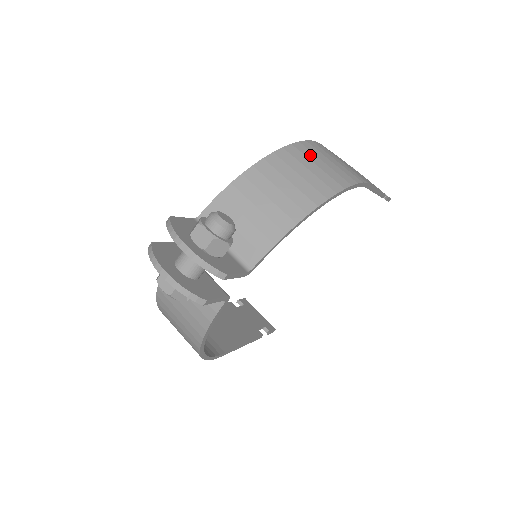
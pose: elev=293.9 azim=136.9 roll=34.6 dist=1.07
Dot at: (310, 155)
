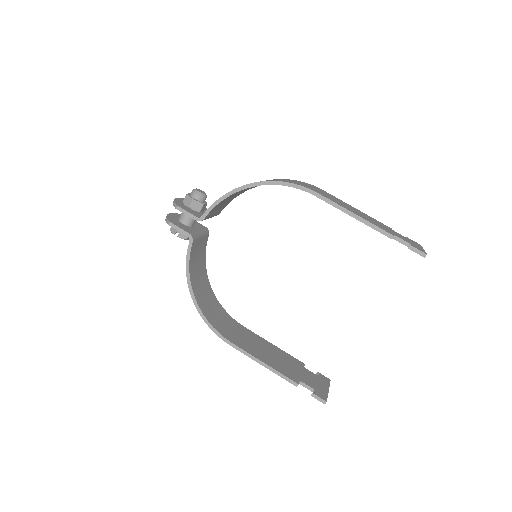
Dot at: occluded
